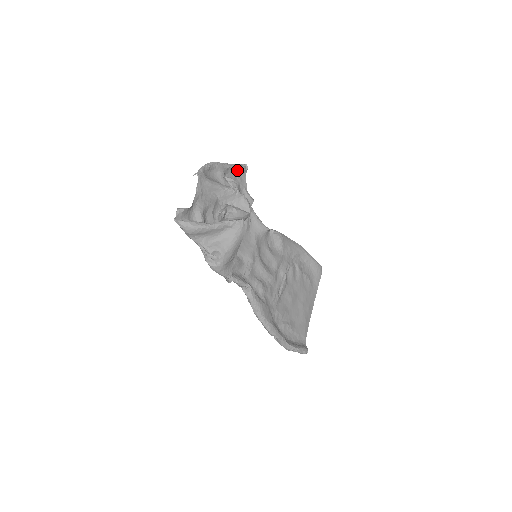
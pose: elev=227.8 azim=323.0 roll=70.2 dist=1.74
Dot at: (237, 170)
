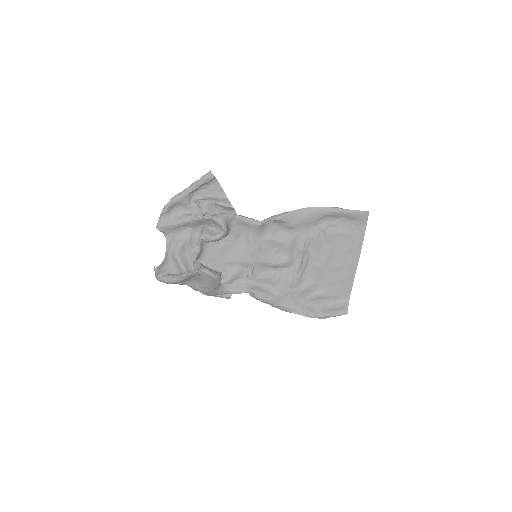
Dot at: (203, 185)
